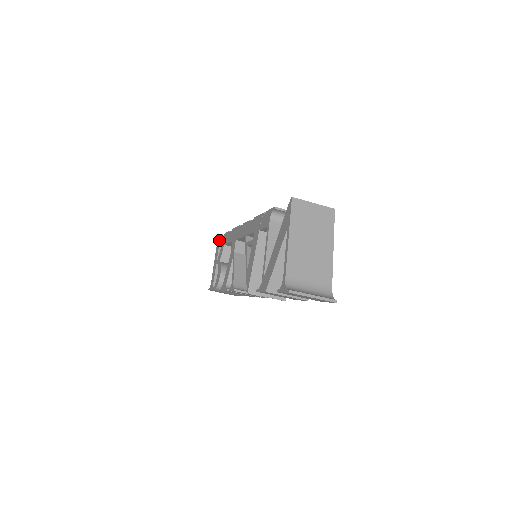
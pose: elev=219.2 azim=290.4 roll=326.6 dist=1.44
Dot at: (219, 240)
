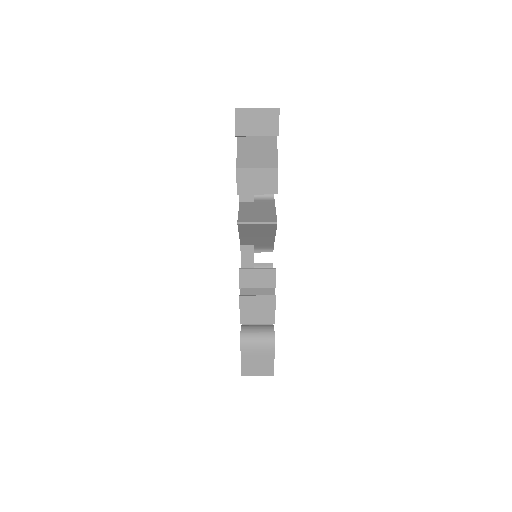
Dot at: occluded
